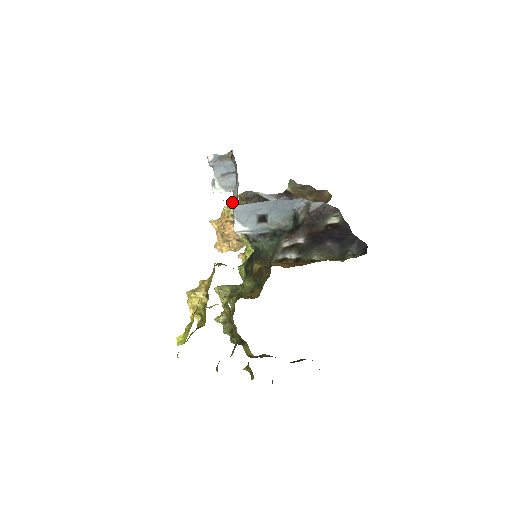
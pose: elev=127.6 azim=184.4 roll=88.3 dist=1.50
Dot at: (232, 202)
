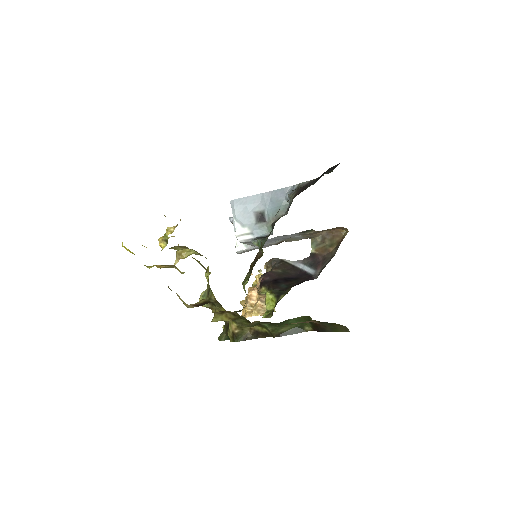
Dot at: occluded
